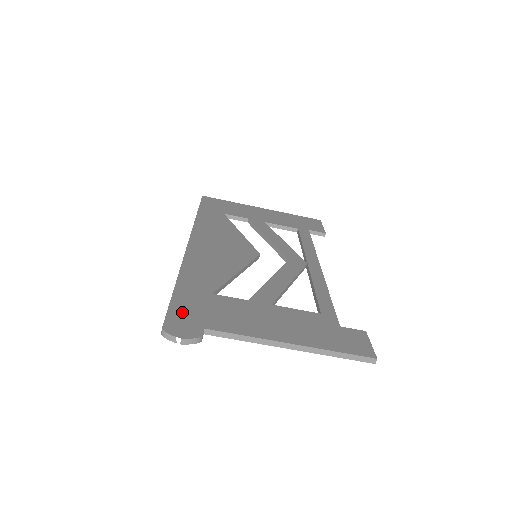
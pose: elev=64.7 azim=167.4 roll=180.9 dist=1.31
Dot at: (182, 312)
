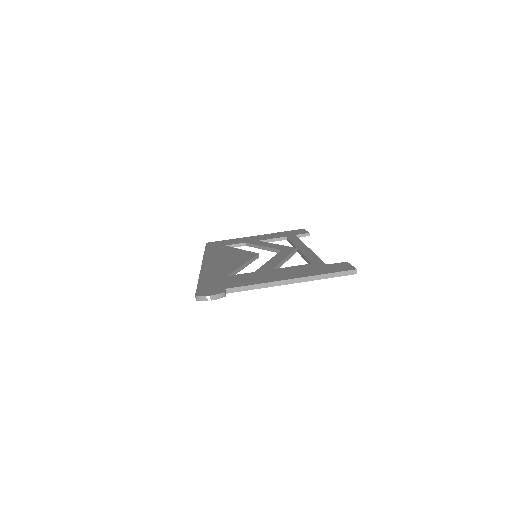
Dot at: (207, 287)
